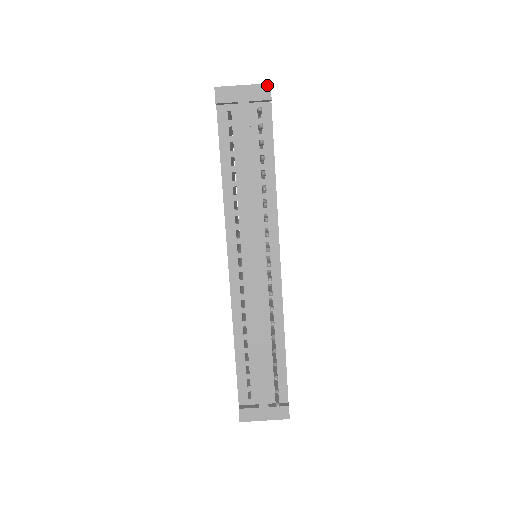
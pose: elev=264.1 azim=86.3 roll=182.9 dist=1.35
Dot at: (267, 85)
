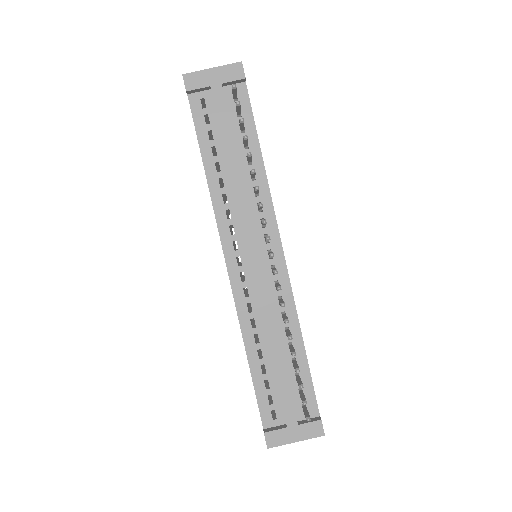
Dot at: (238, 64)
